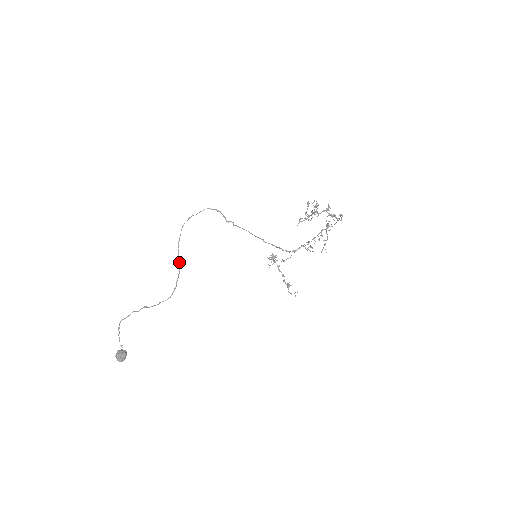
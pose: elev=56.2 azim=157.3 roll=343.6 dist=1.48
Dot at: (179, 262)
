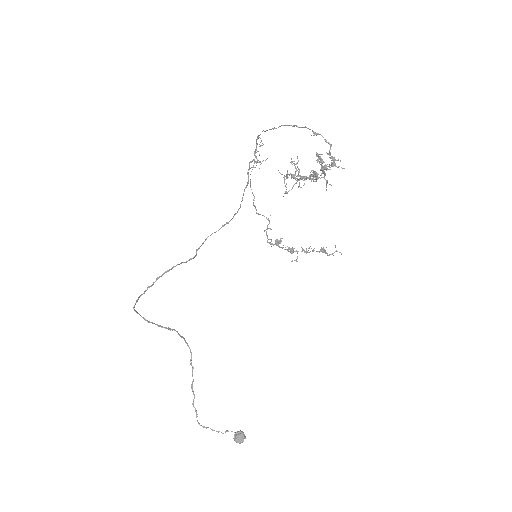
Dot at: (168, 329)
